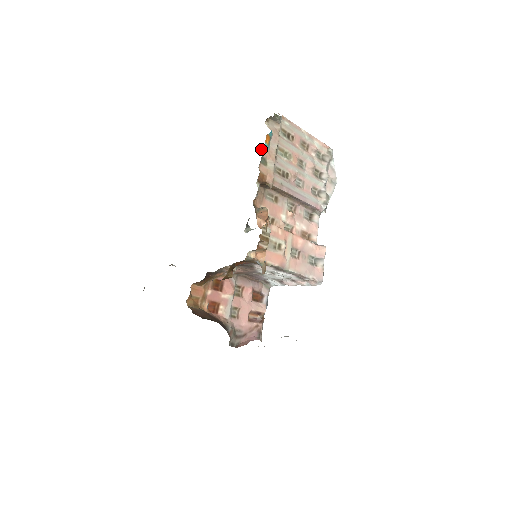
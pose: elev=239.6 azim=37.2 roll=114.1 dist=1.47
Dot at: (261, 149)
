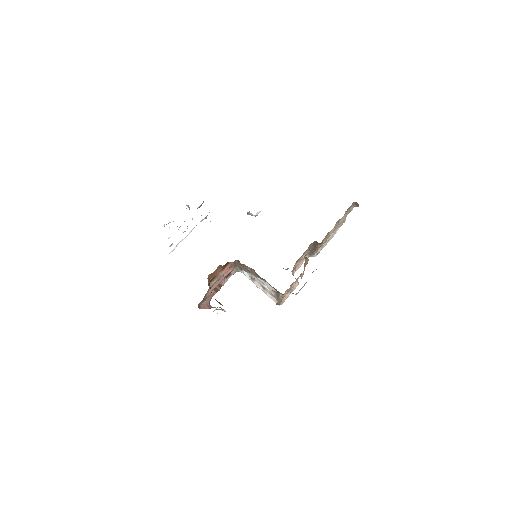
Dot at: occluded
